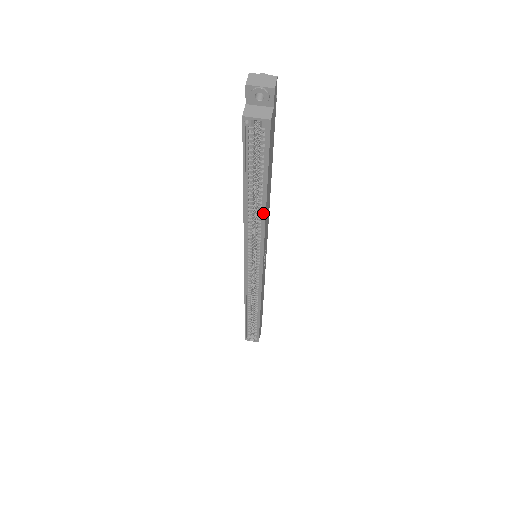
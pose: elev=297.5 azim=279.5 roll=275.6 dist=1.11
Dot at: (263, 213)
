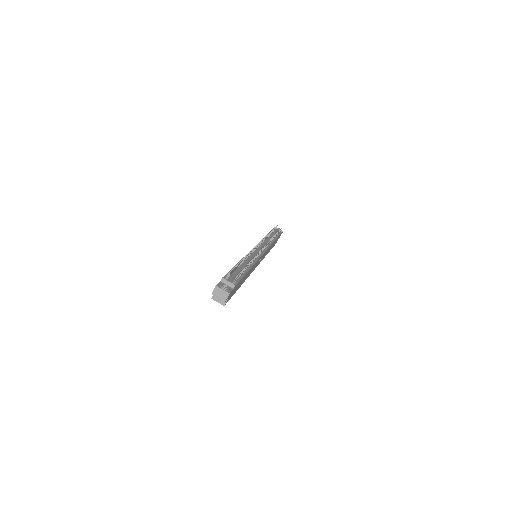
Dot at: occluded
